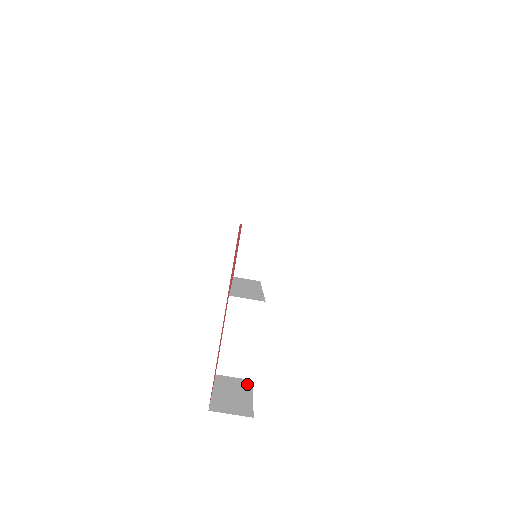
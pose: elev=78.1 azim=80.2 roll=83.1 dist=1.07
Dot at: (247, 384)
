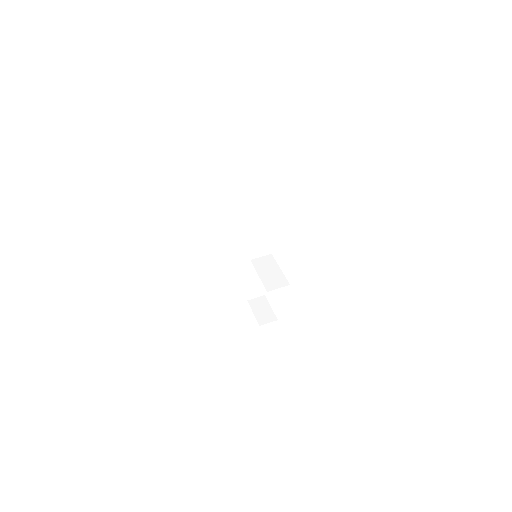
Dot at: occluded
